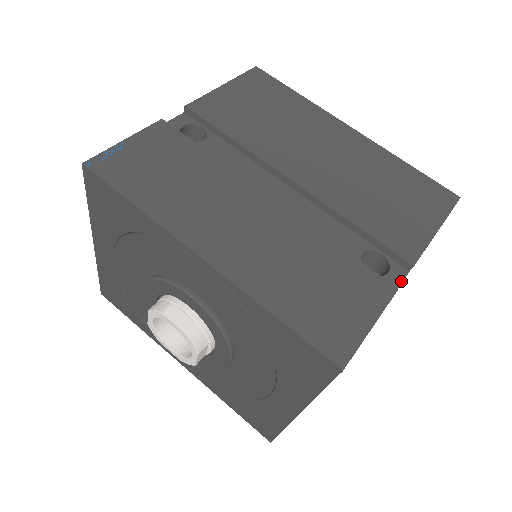
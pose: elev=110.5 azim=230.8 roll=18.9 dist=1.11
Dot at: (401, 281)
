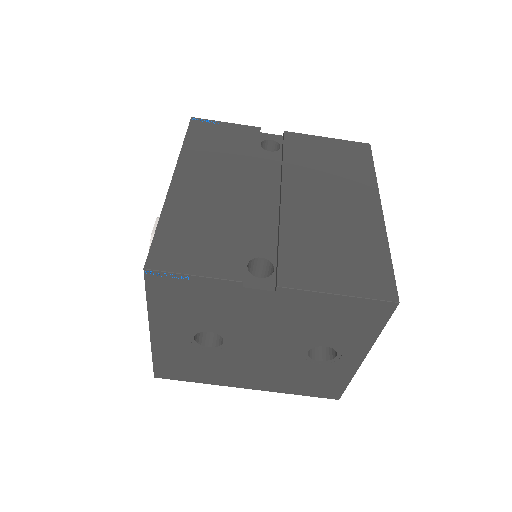
Dot at: (259, 288)
